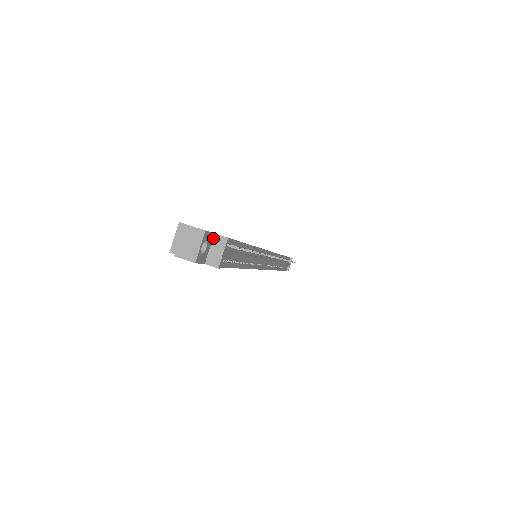
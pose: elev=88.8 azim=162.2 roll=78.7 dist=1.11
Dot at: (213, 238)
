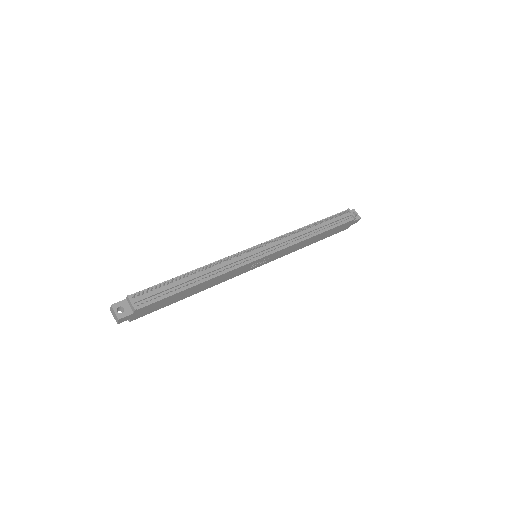
Dot at: (127, 301)
